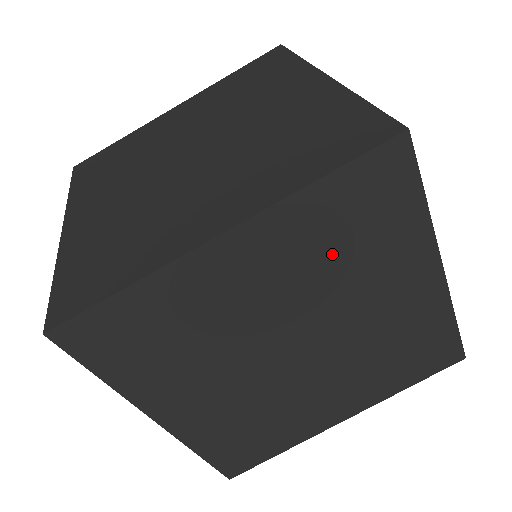
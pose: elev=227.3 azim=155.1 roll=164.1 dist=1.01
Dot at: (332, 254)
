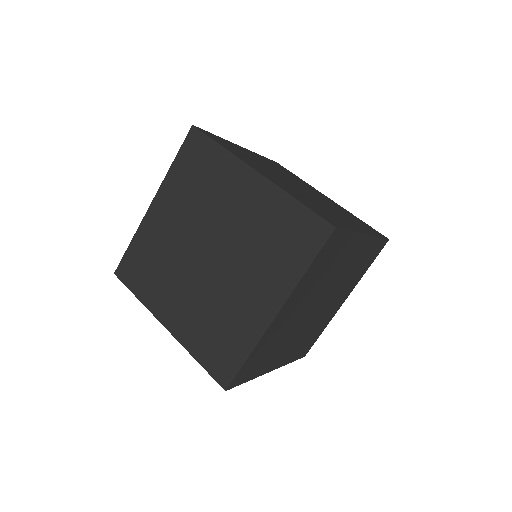
Dot at: (320, 277)
